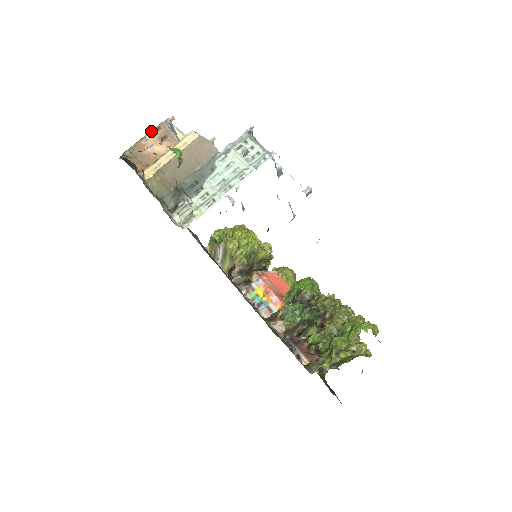
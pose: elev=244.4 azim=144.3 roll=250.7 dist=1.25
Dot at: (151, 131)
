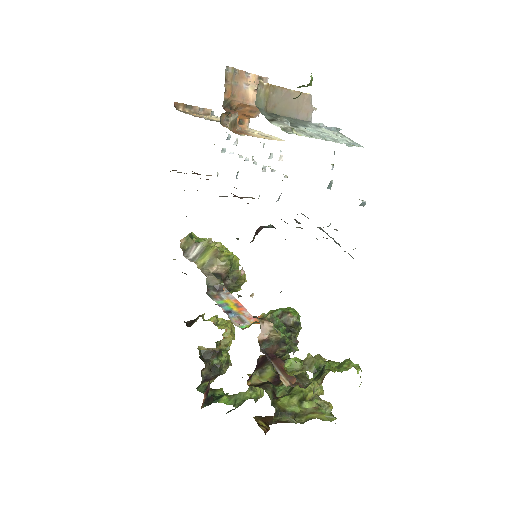
Dot at: occluded
